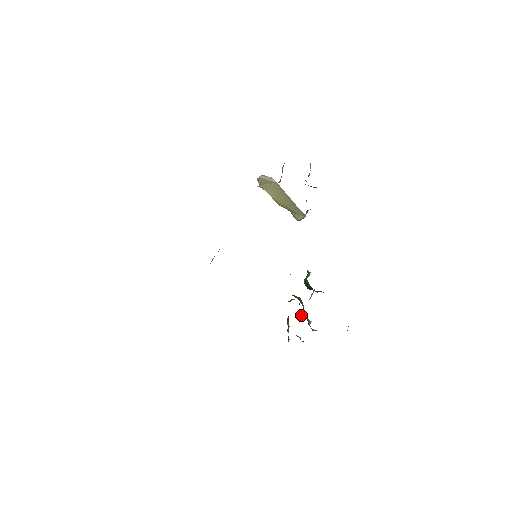
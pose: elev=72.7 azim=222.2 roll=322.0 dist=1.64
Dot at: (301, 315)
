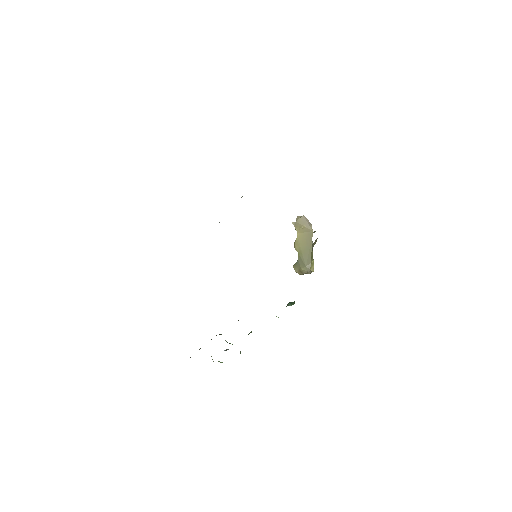
Dot at: occluded
